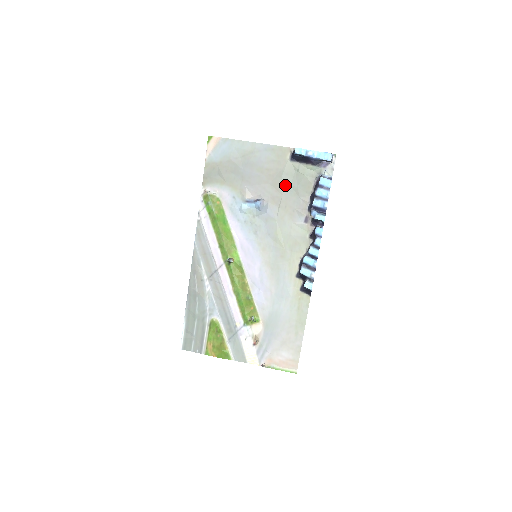
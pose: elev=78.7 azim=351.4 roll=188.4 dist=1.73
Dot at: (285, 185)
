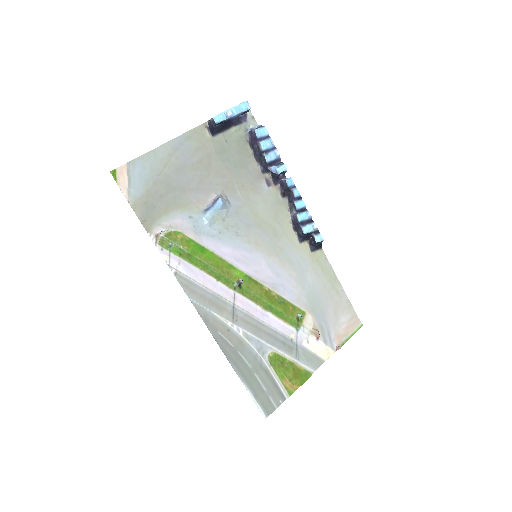
Dot at: (226, 165)
